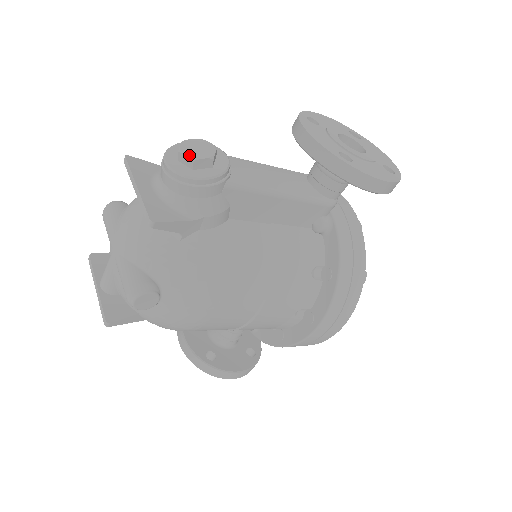
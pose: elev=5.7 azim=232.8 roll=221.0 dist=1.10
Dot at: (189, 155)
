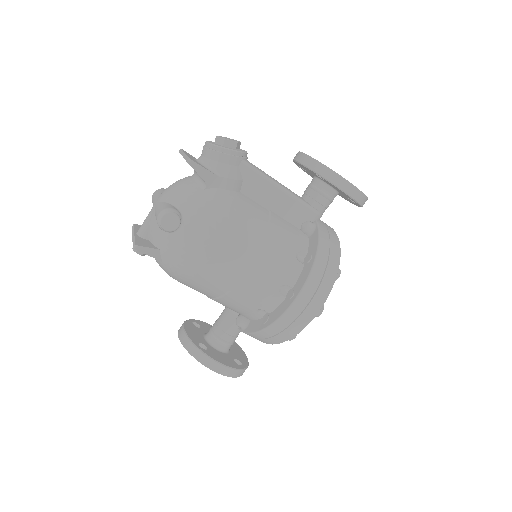
Dot at: (222, 137)
